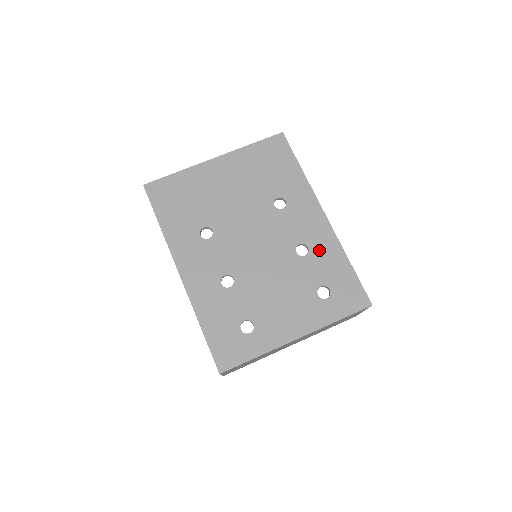
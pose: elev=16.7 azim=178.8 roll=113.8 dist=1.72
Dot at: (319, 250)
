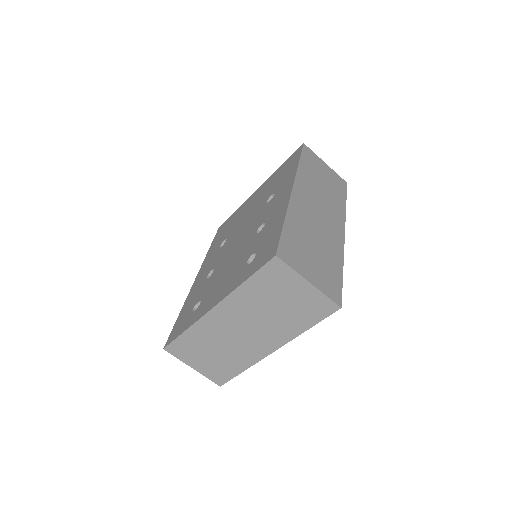
Dot at: (270, 222)
